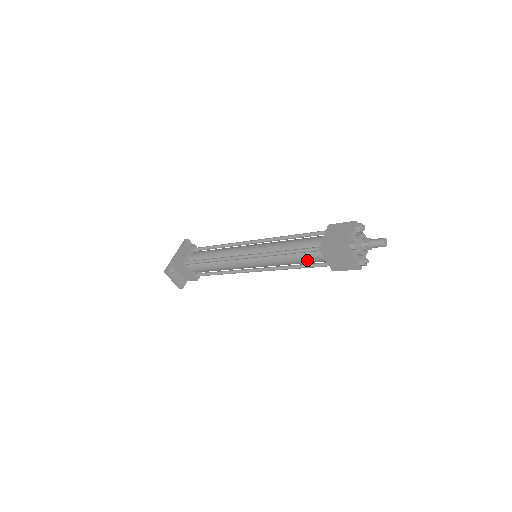
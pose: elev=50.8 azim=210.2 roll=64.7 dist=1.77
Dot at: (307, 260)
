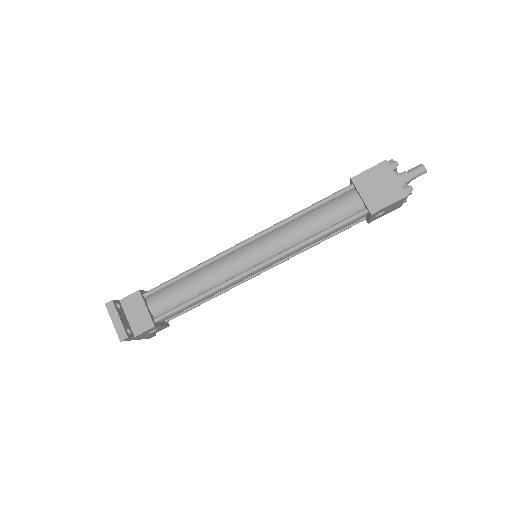
Dot at: (334, 213)
